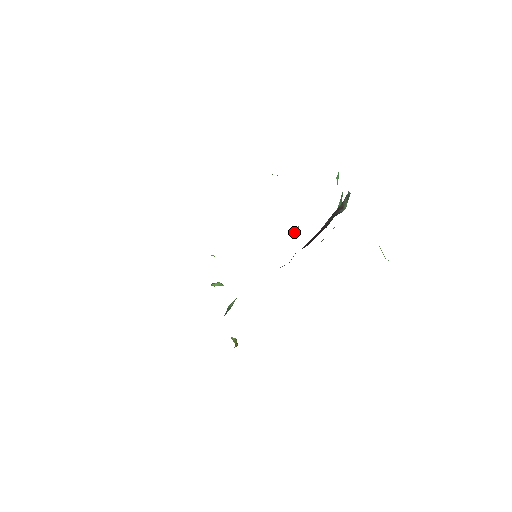
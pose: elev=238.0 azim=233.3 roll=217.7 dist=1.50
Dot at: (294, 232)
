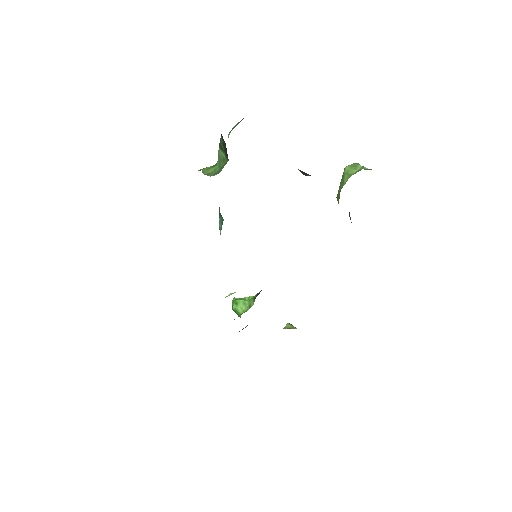
Dot at: occluded
